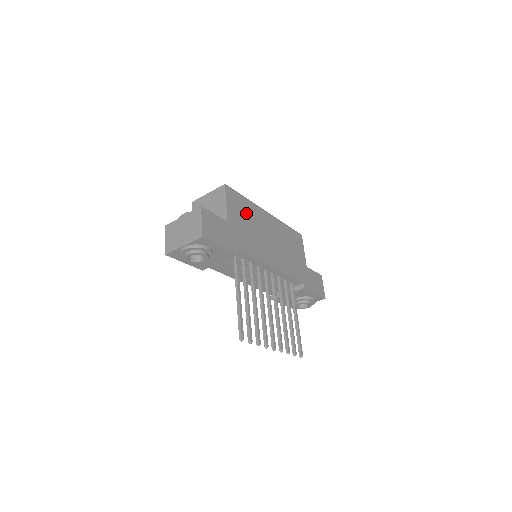
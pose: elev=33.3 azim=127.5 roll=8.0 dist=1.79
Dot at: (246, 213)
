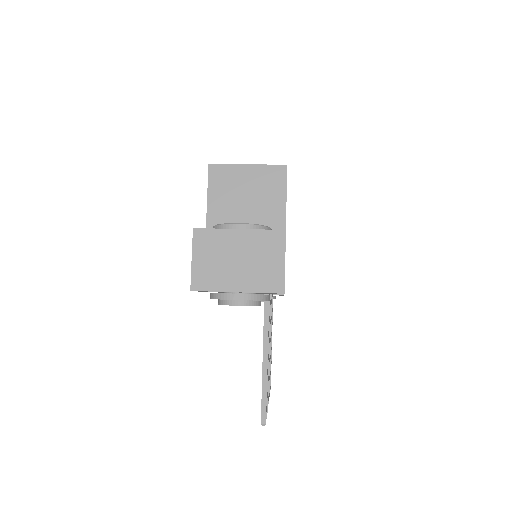
Dot at: occluded
